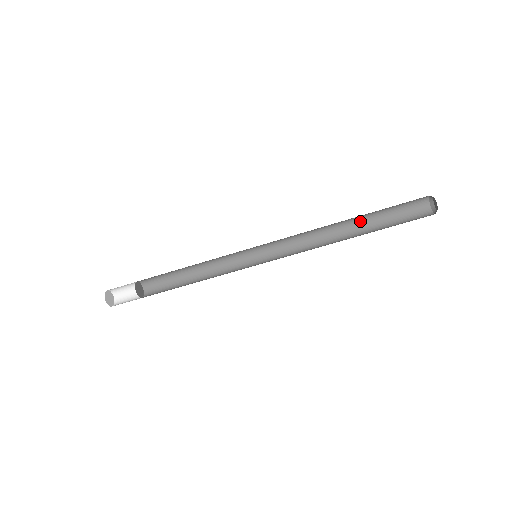
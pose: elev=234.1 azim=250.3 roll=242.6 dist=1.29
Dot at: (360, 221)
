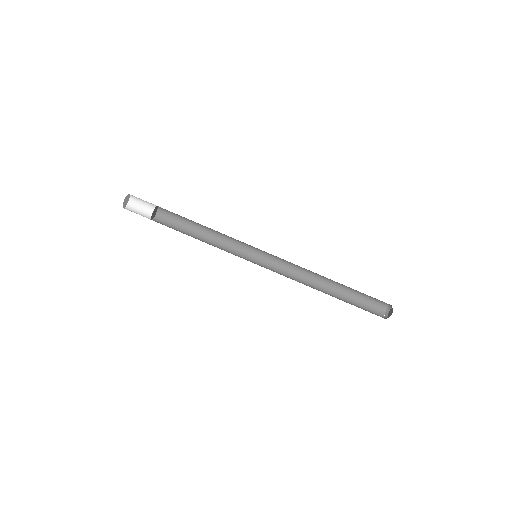
Dot at: (335, 297)
